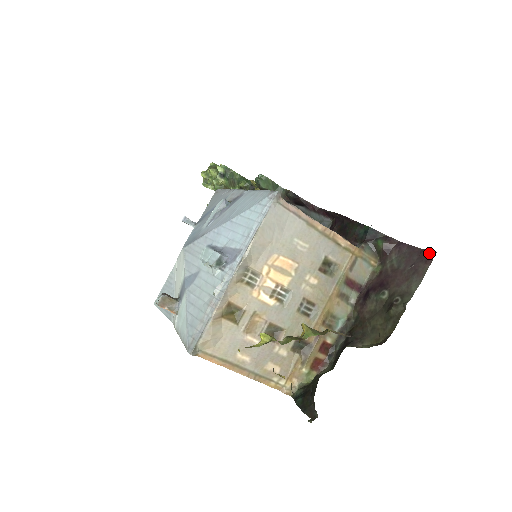
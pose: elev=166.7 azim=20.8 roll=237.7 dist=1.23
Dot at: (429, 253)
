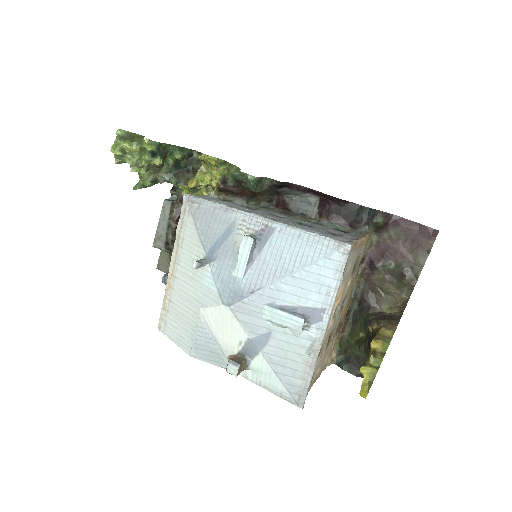
Dot at: (431, 230)
